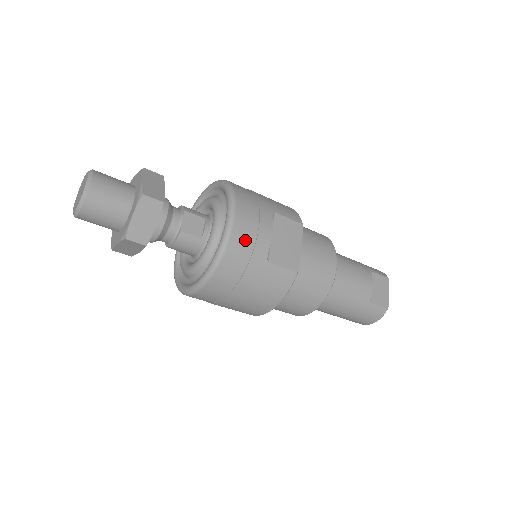
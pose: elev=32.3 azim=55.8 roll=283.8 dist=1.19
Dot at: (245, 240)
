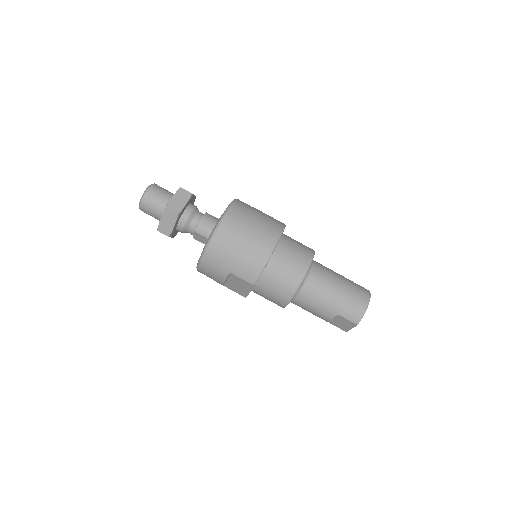
Dot at: occluded
